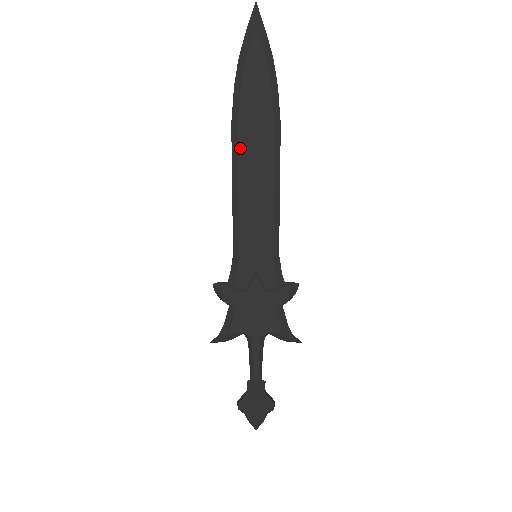
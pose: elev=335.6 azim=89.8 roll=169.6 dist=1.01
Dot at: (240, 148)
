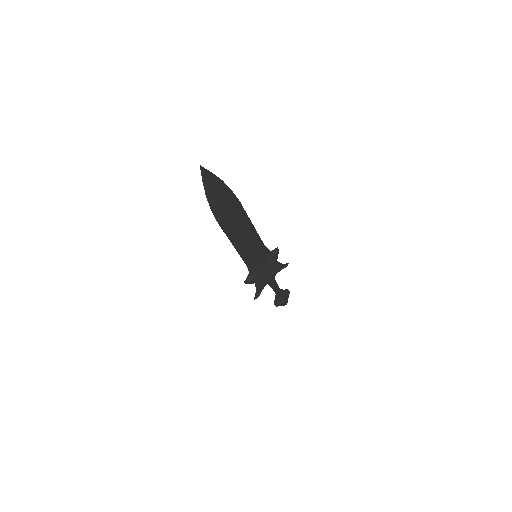
Dot at: (229, 229)
